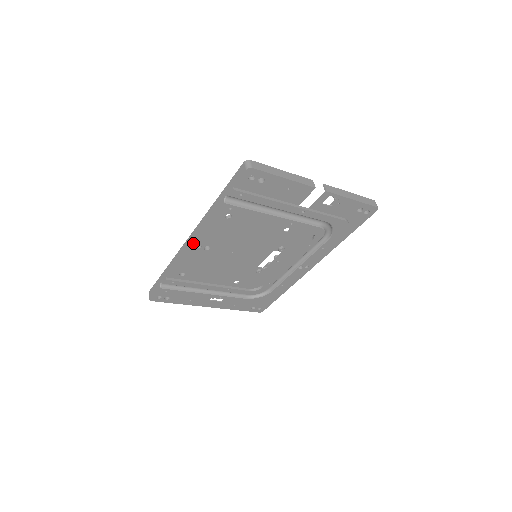
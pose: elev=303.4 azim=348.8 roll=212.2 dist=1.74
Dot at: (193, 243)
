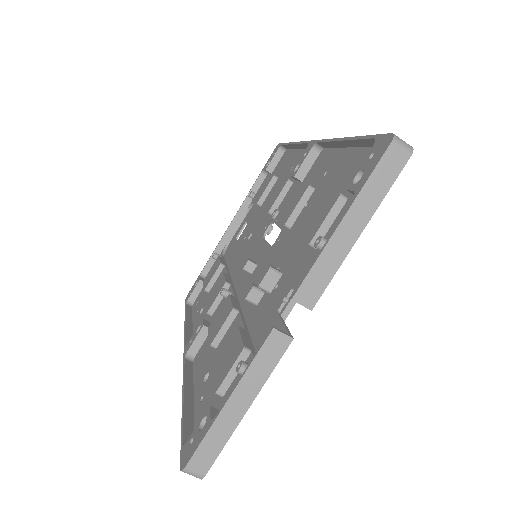
Dot at: occluded
